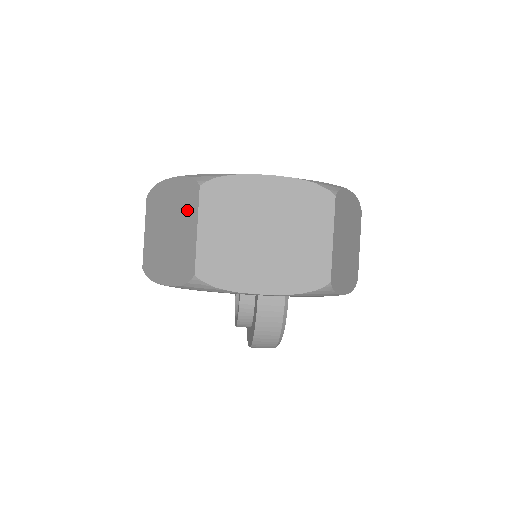
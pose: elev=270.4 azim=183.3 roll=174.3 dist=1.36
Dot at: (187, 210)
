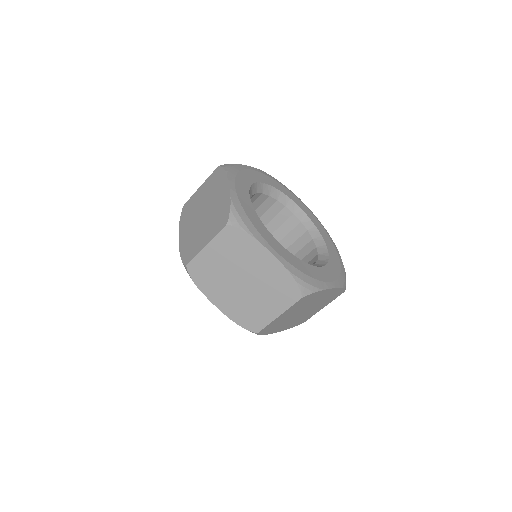
Dot at: (277, 296)
